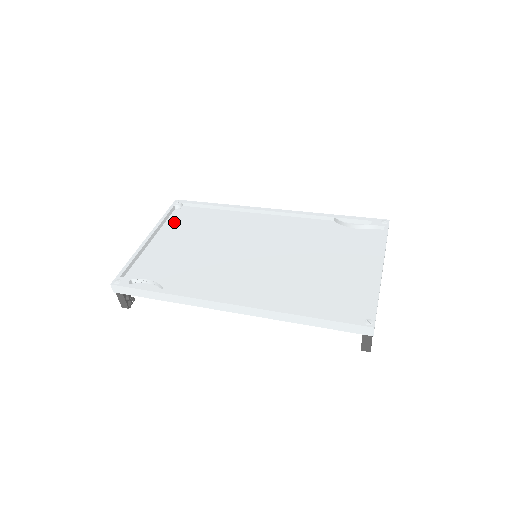
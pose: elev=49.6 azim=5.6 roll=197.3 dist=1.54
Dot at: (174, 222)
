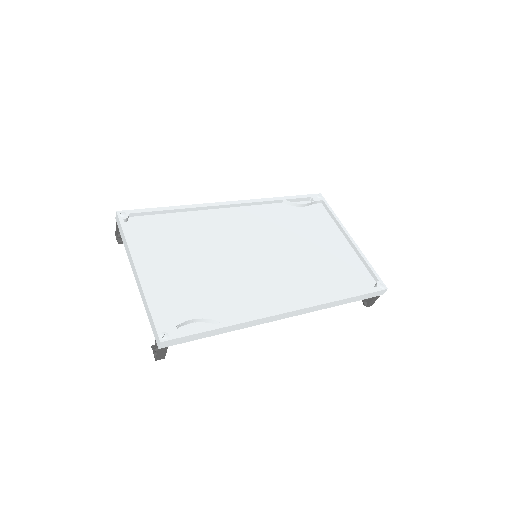
Dot at: (141, 241)
